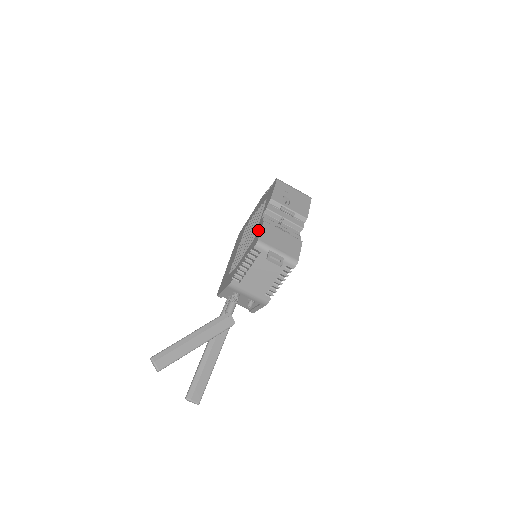
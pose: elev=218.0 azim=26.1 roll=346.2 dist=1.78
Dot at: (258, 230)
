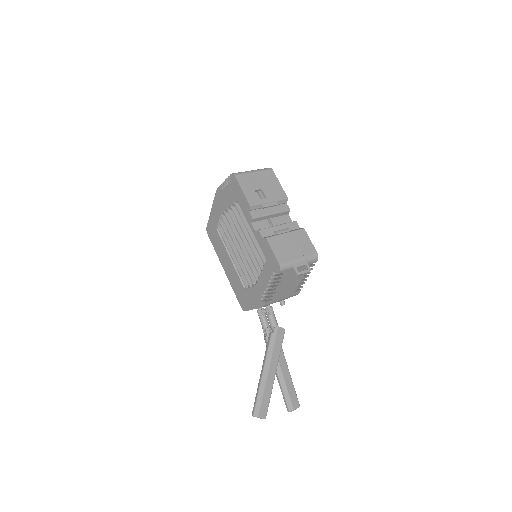
Dot at: (265, 249)
